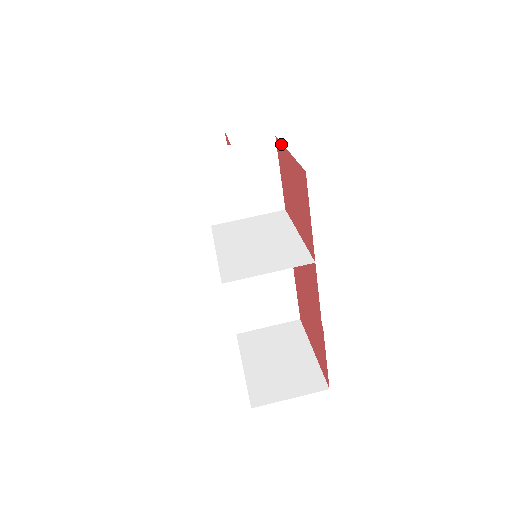
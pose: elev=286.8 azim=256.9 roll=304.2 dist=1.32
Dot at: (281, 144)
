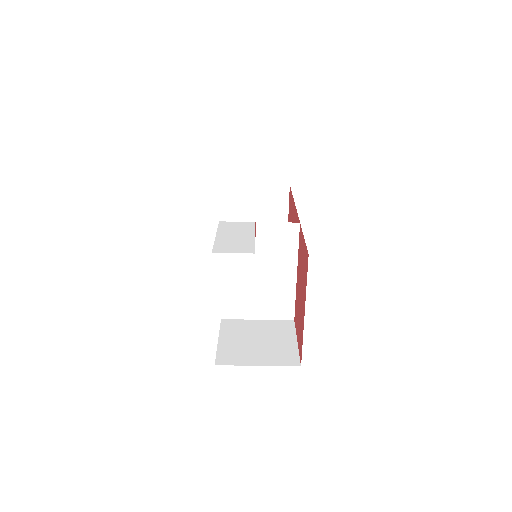
Dot at: (306, 282)
